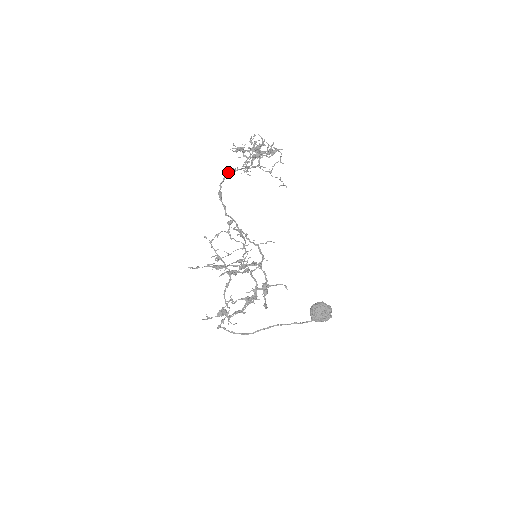
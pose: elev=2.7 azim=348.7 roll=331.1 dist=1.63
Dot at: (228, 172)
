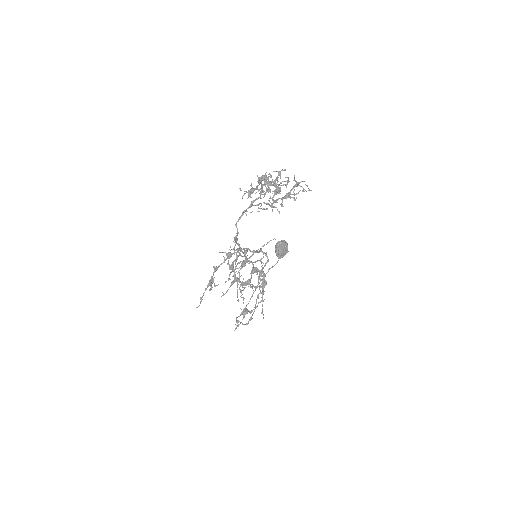
Dot at: (240, 216)
